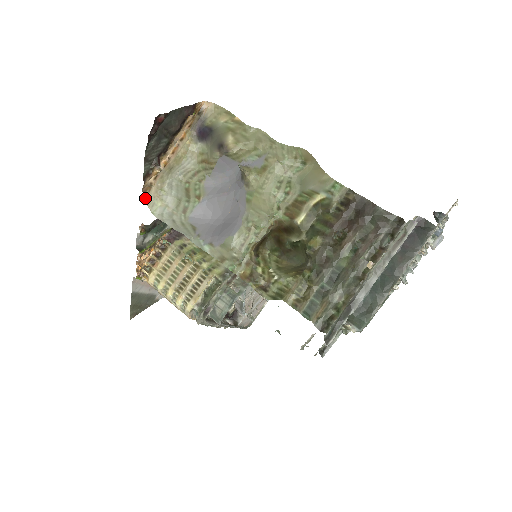
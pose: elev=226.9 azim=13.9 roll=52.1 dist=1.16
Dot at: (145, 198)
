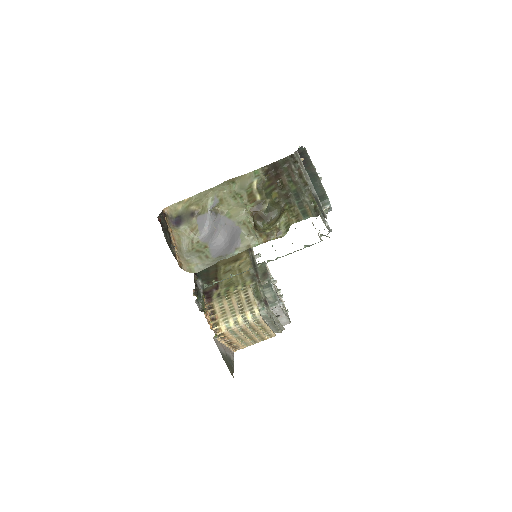
Dot at: (184, 270)
